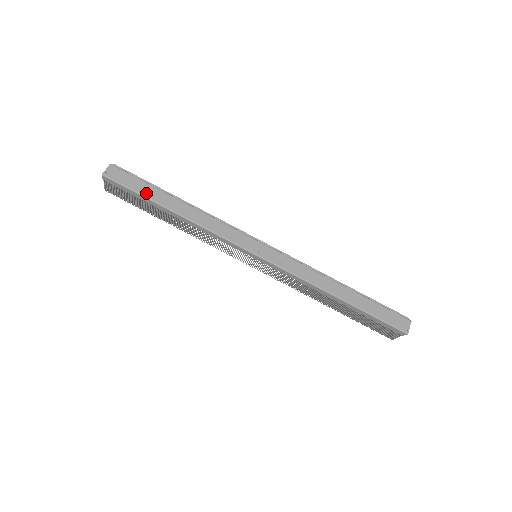
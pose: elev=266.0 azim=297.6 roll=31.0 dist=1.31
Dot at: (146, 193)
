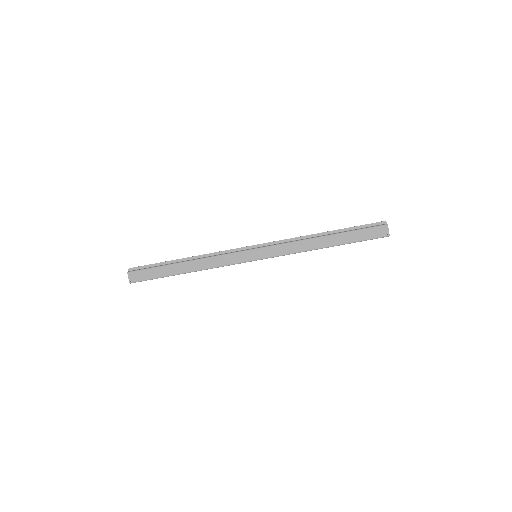
Dot at: (162, 274)
